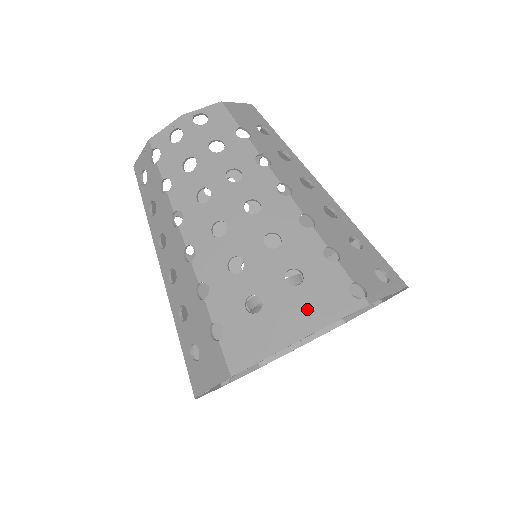
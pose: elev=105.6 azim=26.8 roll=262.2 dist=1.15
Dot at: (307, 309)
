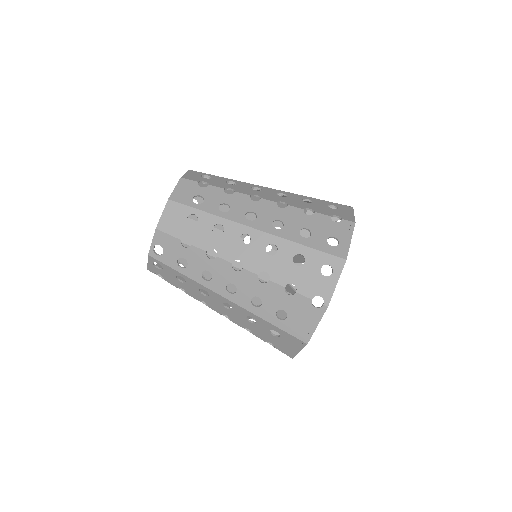
Dot at: (300, 328)
